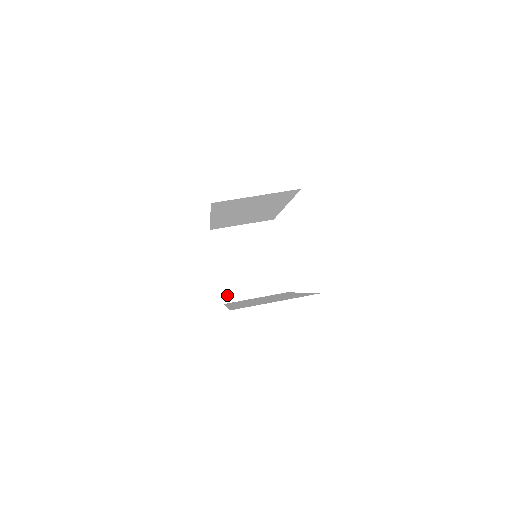
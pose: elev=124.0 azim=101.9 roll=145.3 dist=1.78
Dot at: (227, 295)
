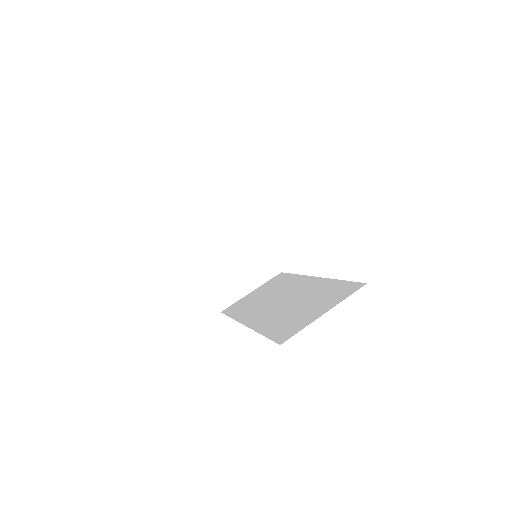
Dot at: (221, 301)
